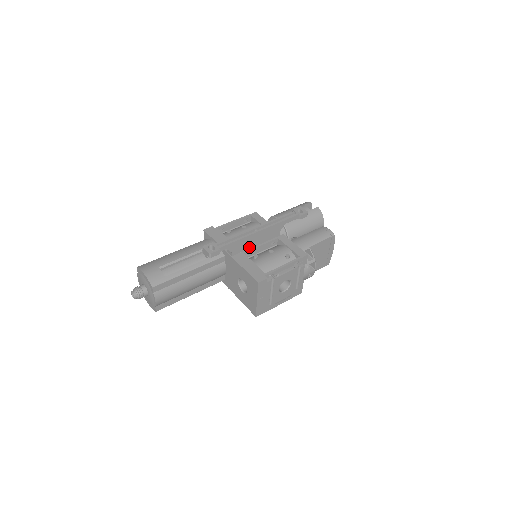
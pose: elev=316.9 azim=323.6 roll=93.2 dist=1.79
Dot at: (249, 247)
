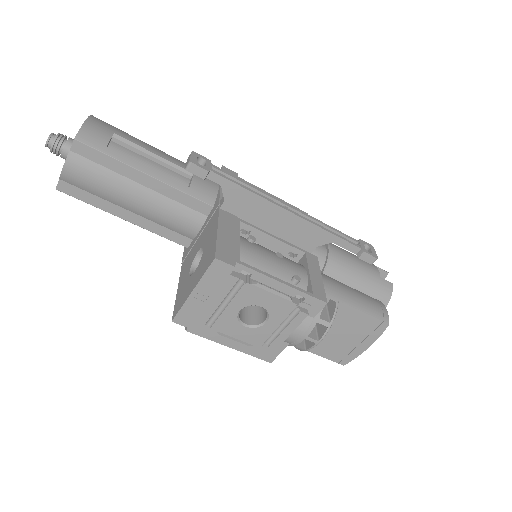
Dot at: (255, 222)
